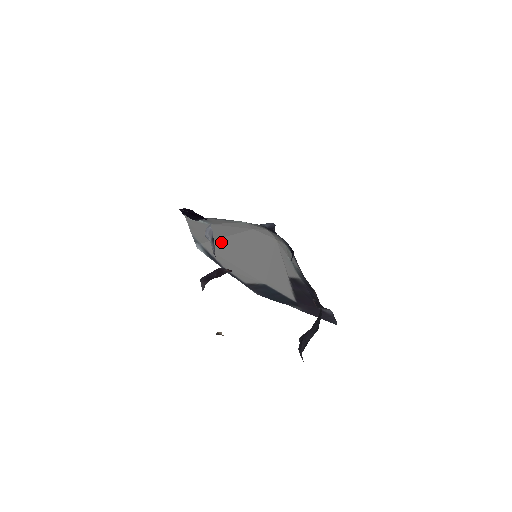
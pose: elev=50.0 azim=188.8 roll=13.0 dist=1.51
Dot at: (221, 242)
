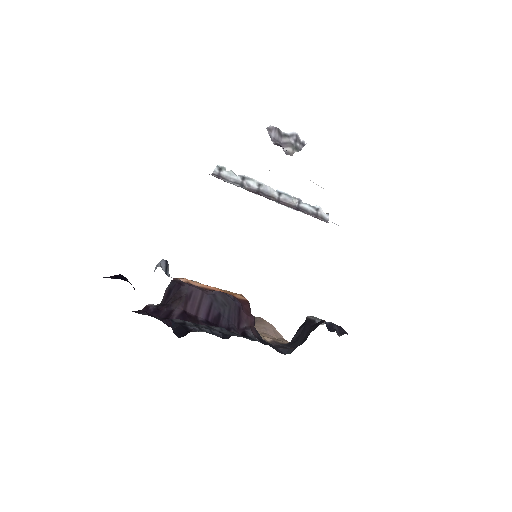
Dot at: occluded
